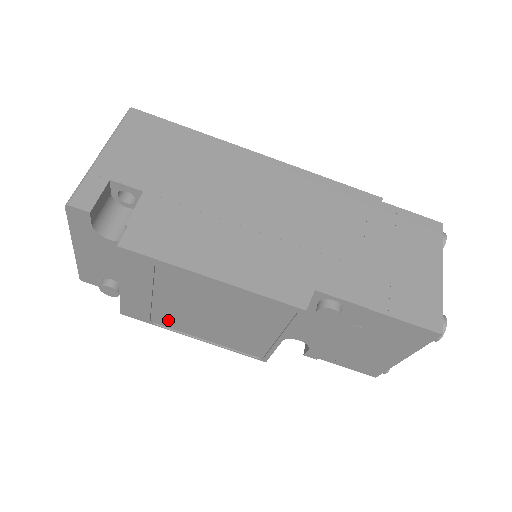
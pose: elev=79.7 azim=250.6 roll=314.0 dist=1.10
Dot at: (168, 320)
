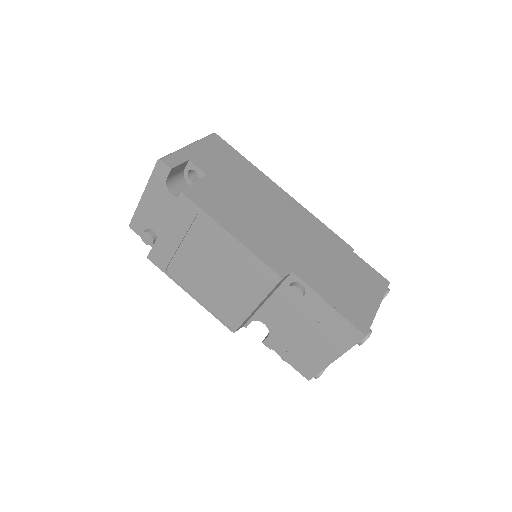
Dot at: (179, 272)
